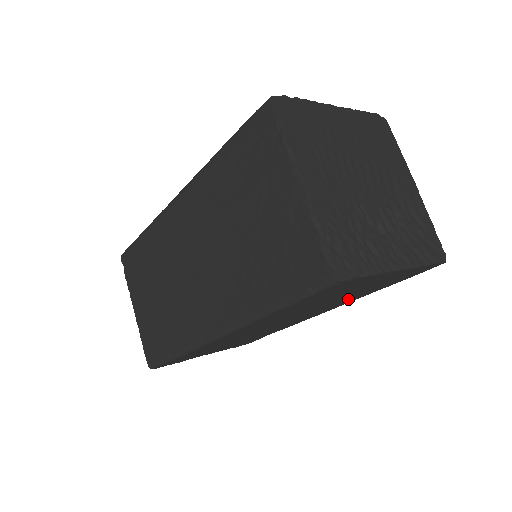
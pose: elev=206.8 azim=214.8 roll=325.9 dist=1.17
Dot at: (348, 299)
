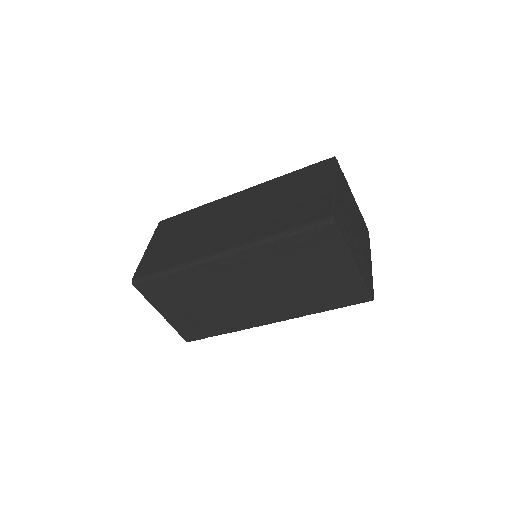
Dot at: (301, 302)
